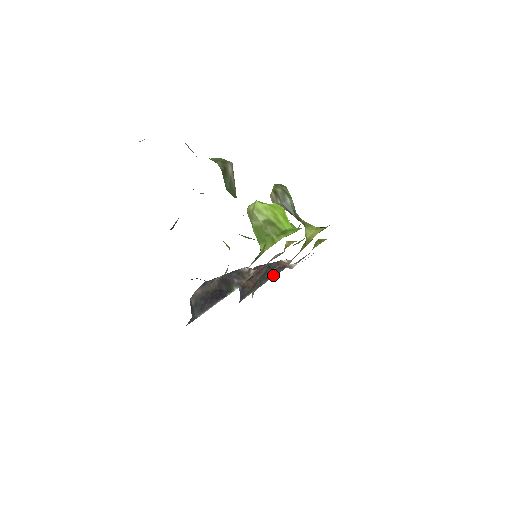
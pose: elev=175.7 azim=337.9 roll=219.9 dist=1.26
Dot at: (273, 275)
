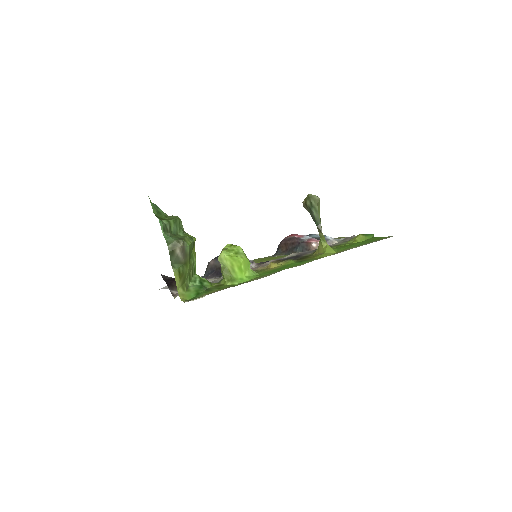
Dot at: occluded
